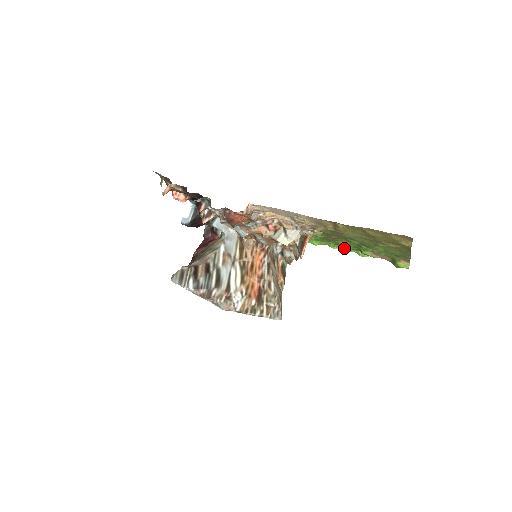
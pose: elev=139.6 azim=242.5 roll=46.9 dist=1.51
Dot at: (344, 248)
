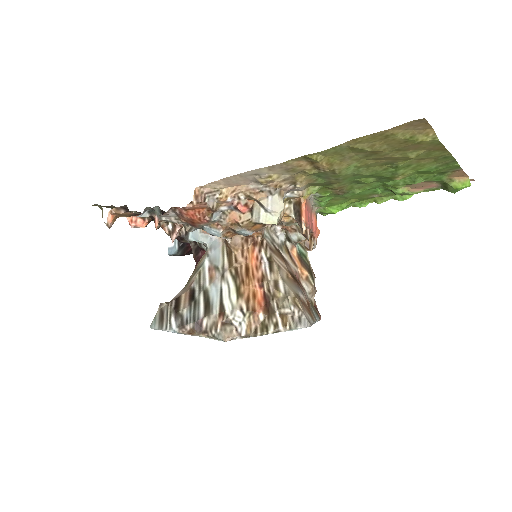
Dot at: (374, 200)
